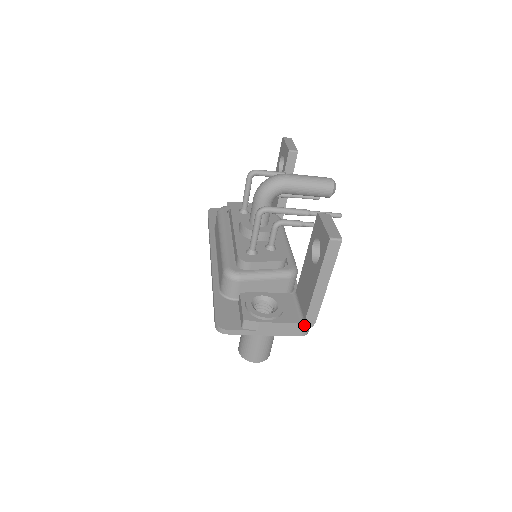
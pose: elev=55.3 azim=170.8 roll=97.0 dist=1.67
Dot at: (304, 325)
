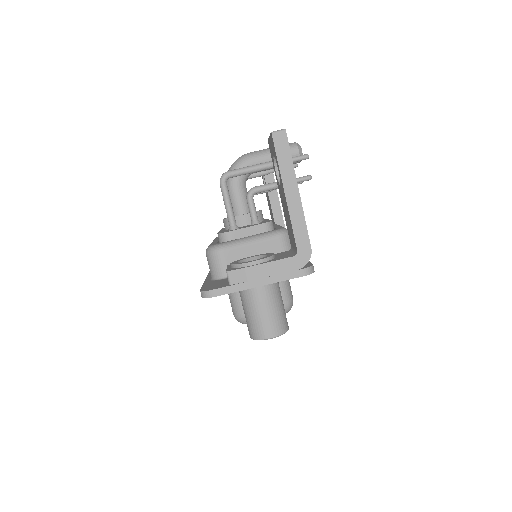
Dot at: (299, 258)
